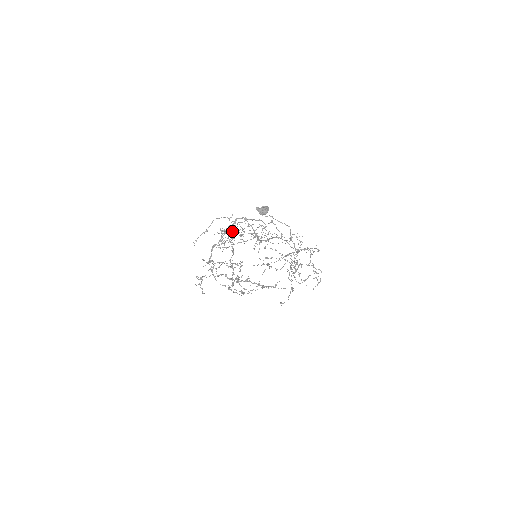
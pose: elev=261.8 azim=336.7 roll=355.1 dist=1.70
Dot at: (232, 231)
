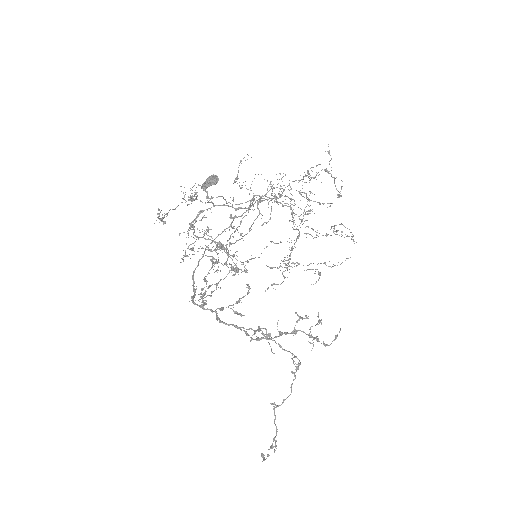
Dot at: occluded
